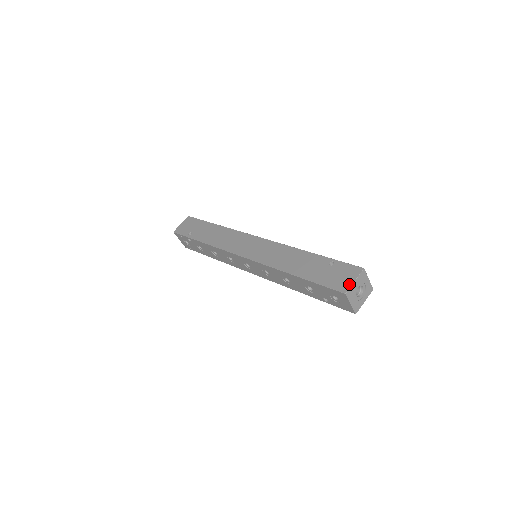
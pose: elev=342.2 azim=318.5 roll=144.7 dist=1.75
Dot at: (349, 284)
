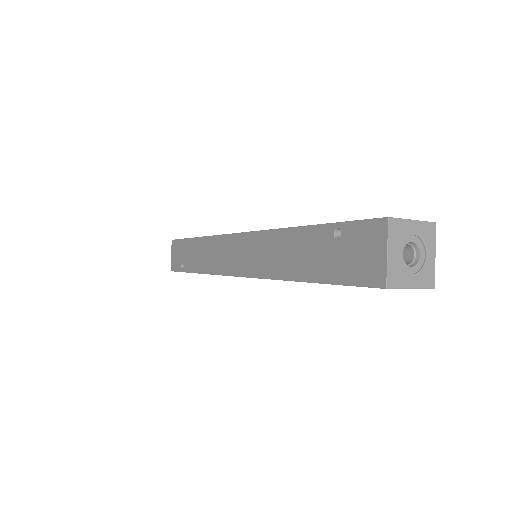
Dot at: (381, 265)
